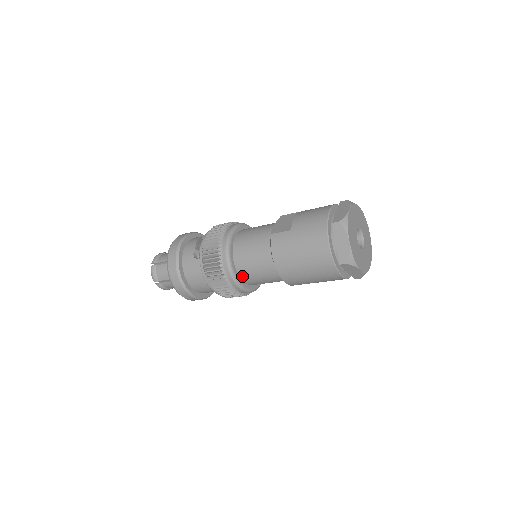
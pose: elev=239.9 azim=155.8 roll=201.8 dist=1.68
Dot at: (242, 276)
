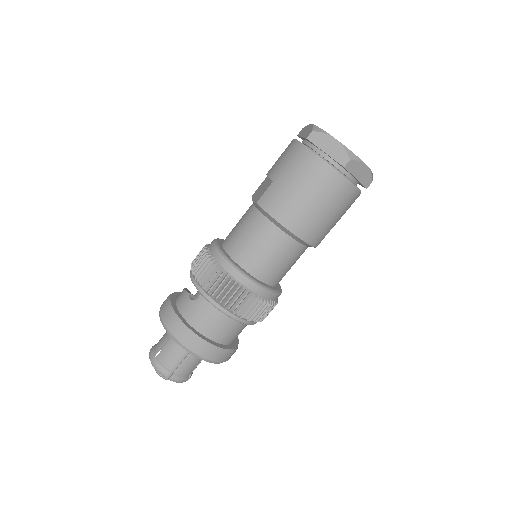
Dot at: (257, 275)
